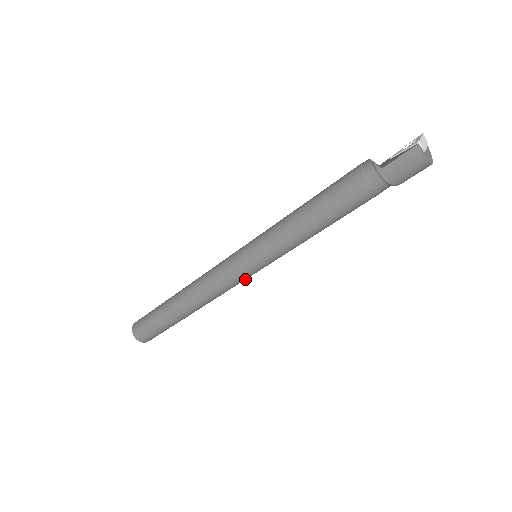
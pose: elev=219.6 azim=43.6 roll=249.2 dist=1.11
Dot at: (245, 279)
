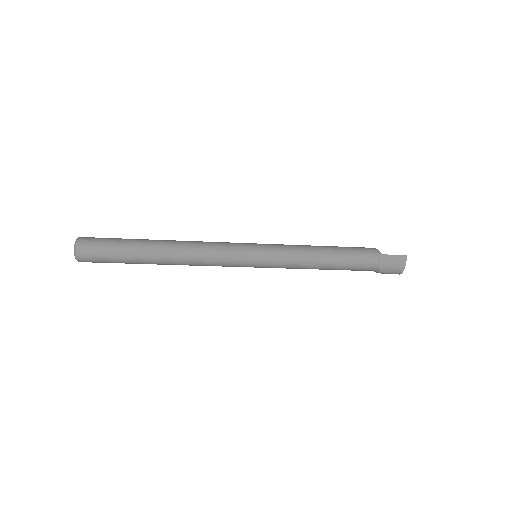
Dot at: (235, 265)
